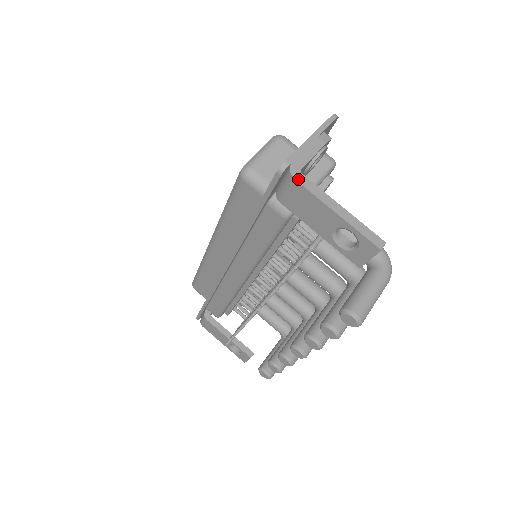
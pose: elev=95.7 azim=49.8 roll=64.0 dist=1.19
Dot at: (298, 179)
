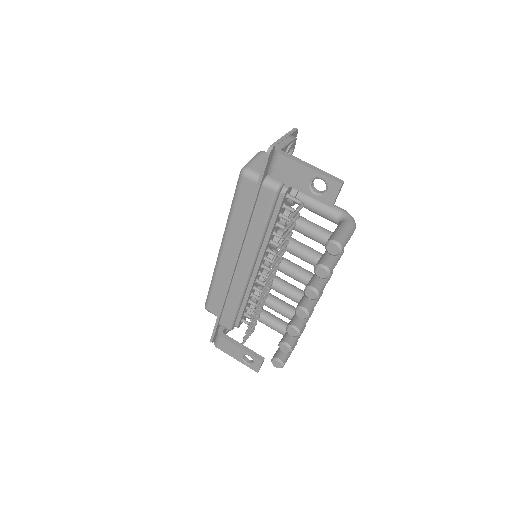
Dot at: (281, 153)
